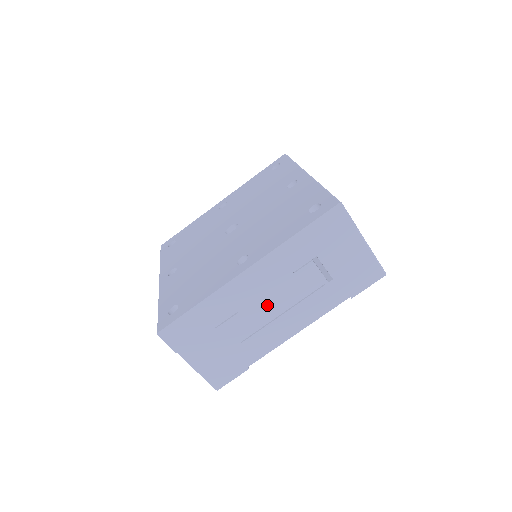
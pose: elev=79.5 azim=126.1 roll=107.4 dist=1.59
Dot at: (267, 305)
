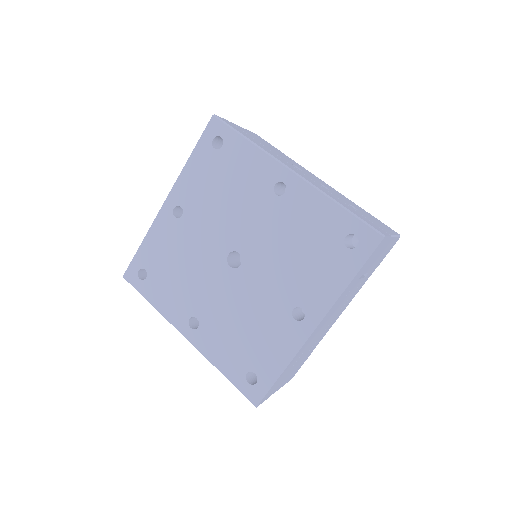
Dot at: (326, 325)
